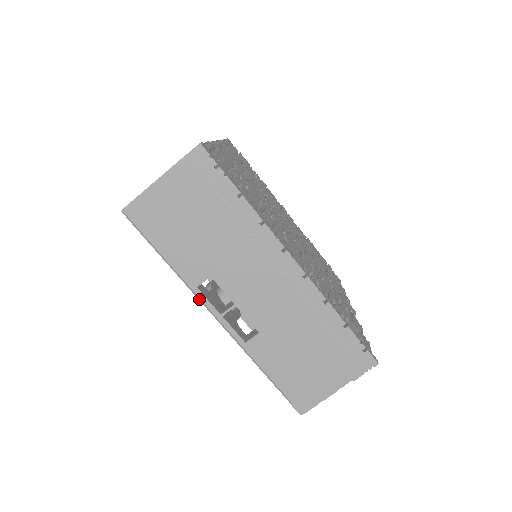
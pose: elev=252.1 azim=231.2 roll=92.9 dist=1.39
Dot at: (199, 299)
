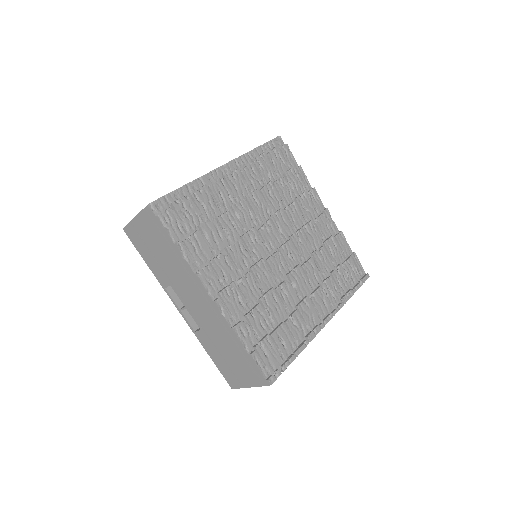
Dot at: occluded
